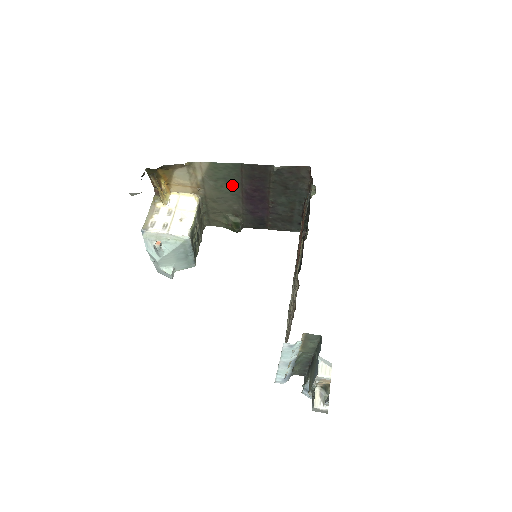
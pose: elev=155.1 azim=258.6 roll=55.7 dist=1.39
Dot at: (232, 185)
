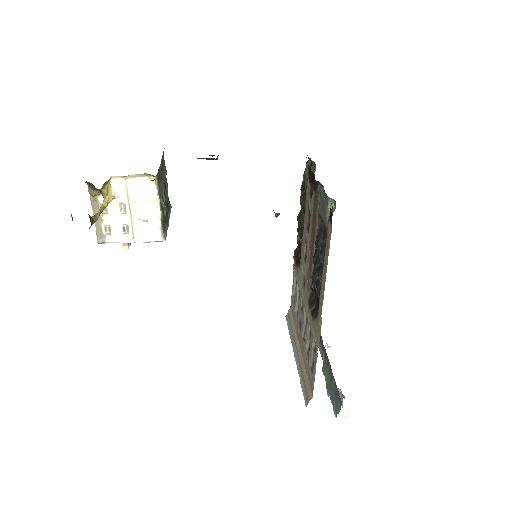
Dot at: occluded
